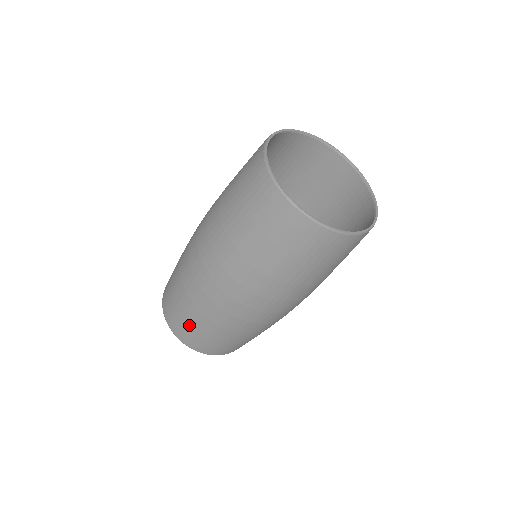
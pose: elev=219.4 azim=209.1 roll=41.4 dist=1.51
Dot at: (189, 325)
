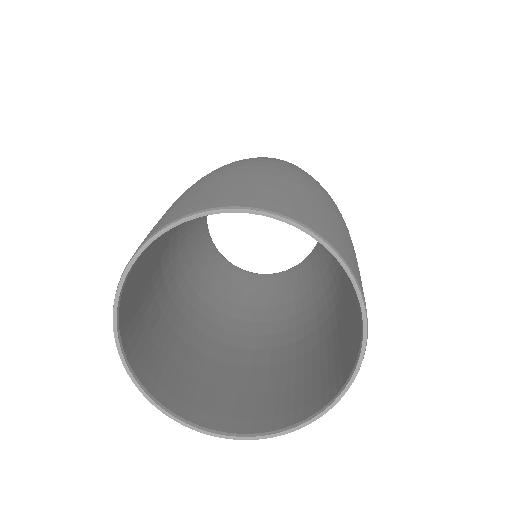
Dot at: occluded
